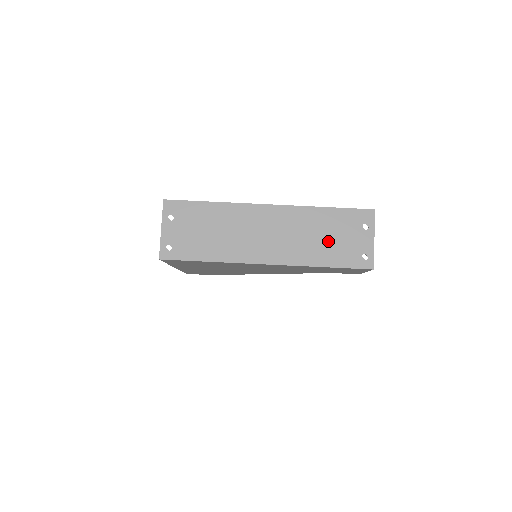
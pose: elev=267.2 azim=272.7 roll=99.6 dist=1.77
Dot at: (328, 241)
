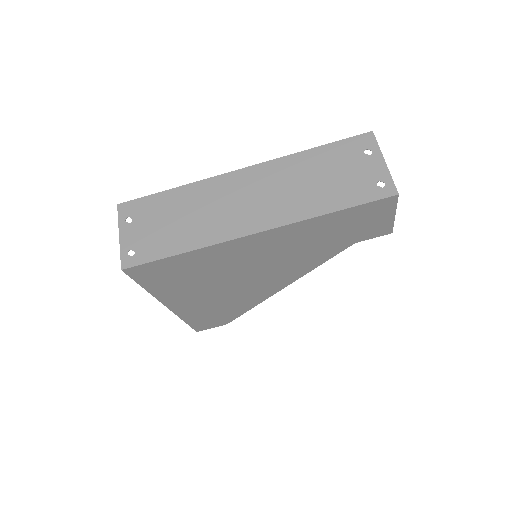
Dot at: (326, 182)
